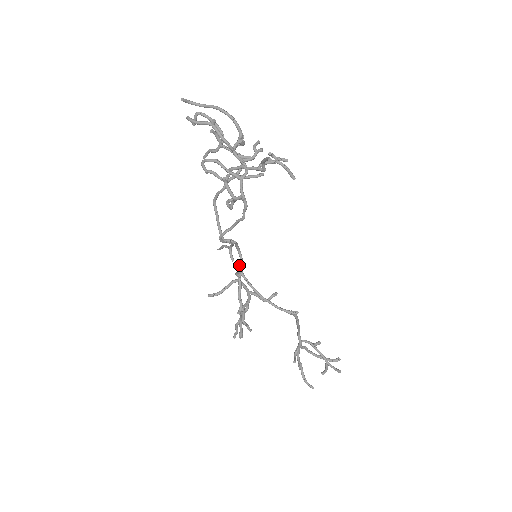
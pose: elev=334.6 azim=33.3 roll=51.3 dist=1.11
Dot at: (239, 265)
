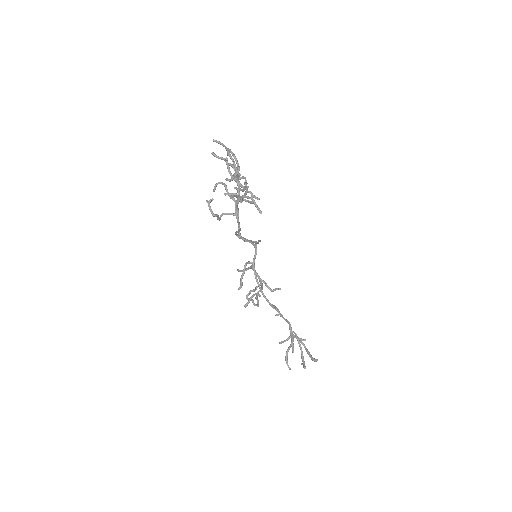
Dot at: (253, 258)
